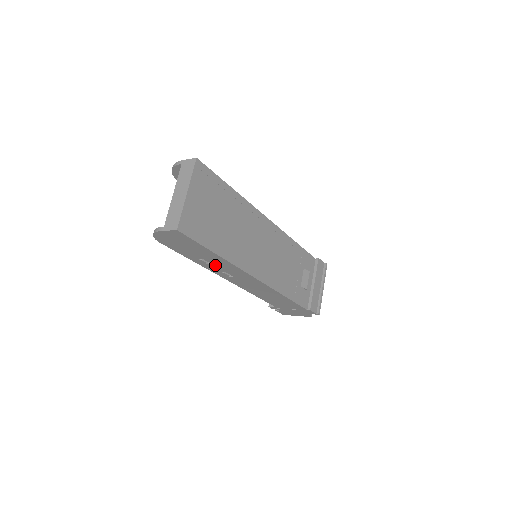
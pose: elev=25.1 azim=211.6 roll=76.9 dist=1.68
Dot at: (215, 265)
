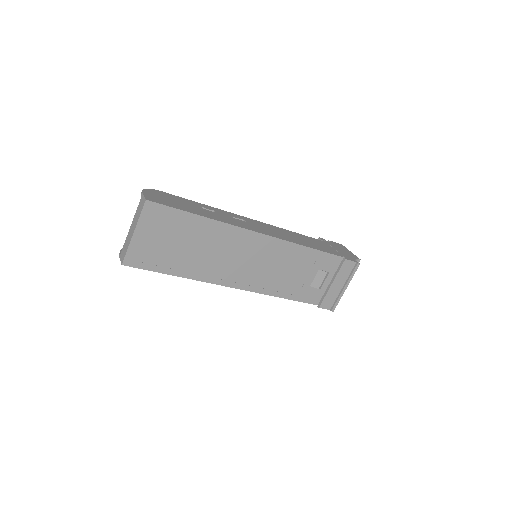
Dot at: occluded
